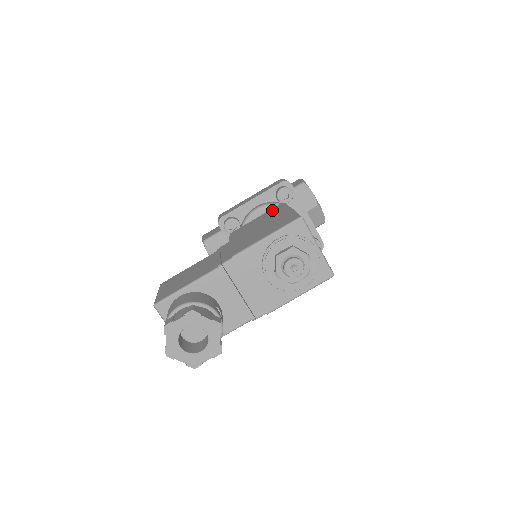
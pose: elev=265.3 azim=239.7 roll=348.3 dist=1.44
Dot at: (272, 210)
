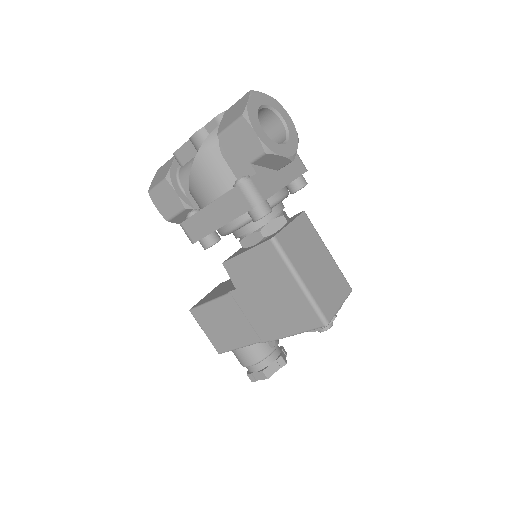
Dot at: (264, 253)
